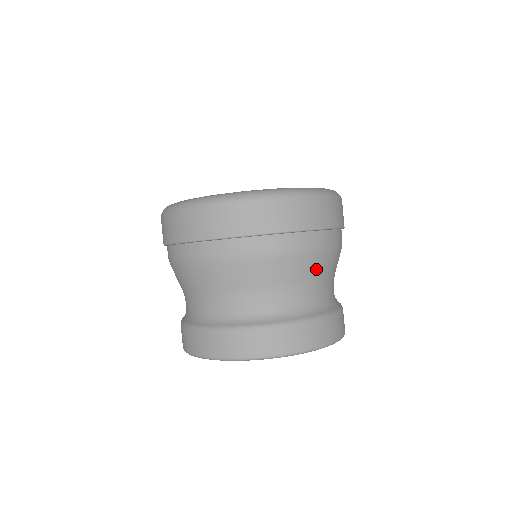
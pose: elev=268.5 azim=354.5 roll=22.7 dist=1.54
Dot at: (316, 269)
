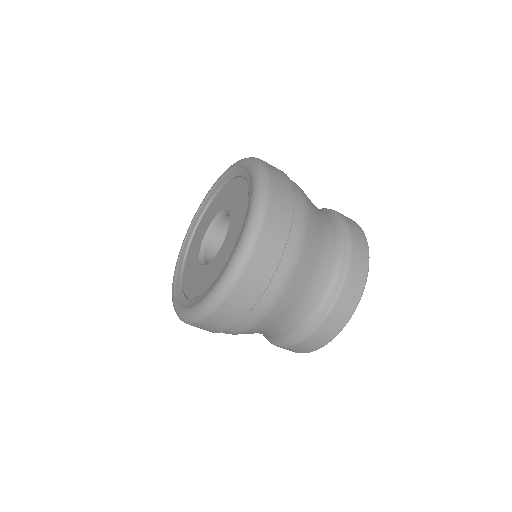
Dot at: (316, 224)
